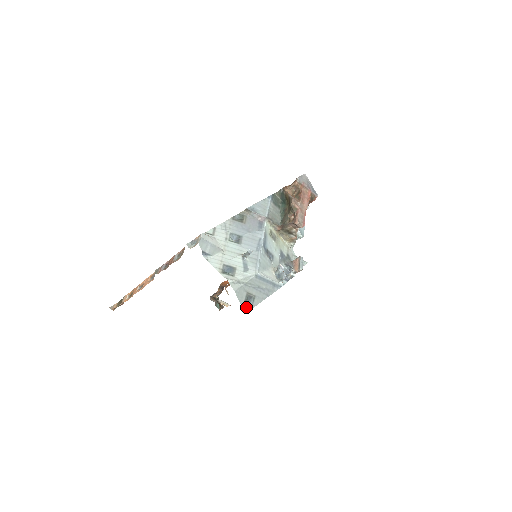
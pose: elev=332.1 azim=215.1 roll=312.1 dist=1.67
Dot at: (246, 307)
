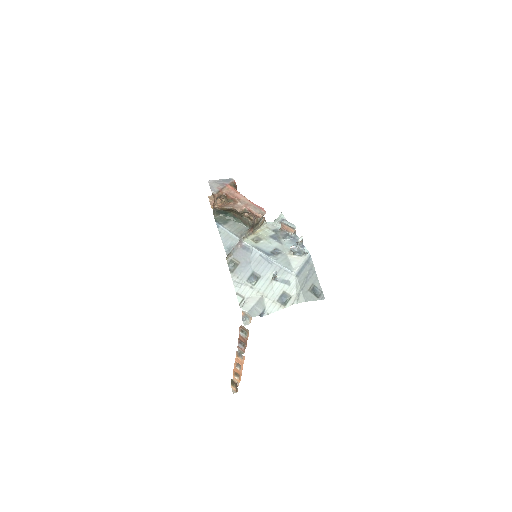
Dot at: (320, 296)
